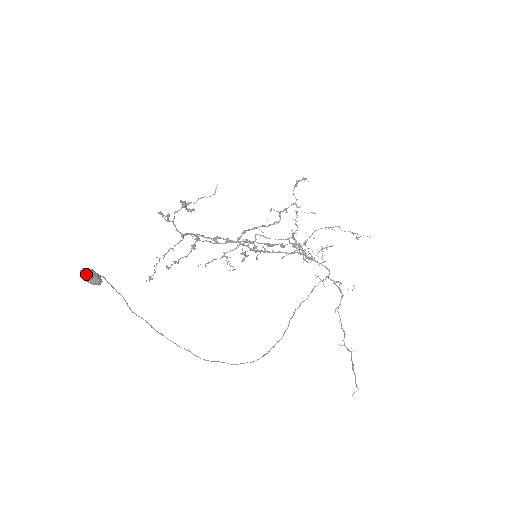
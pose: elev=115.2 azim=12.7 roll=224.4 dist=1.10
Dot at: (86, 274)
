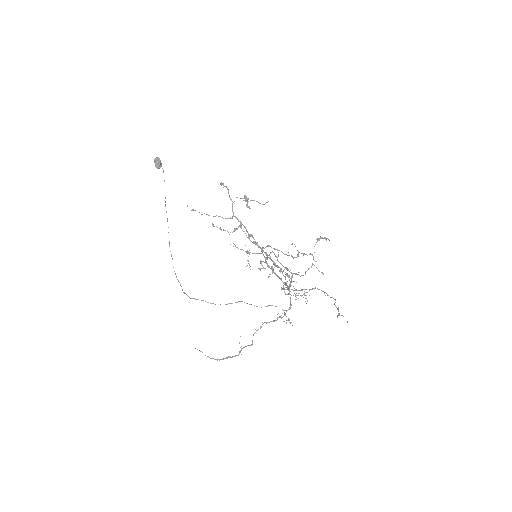
Dot at: (156, 159)
